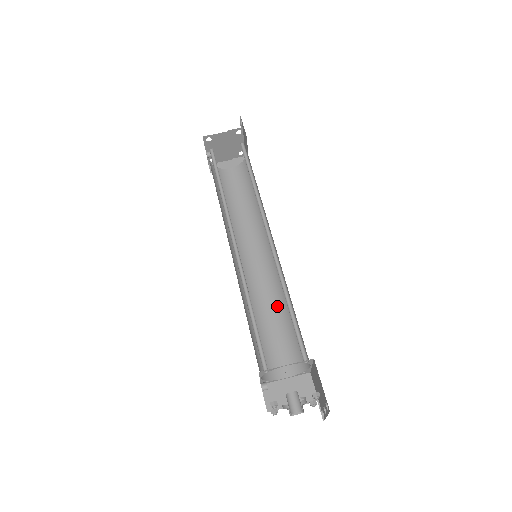
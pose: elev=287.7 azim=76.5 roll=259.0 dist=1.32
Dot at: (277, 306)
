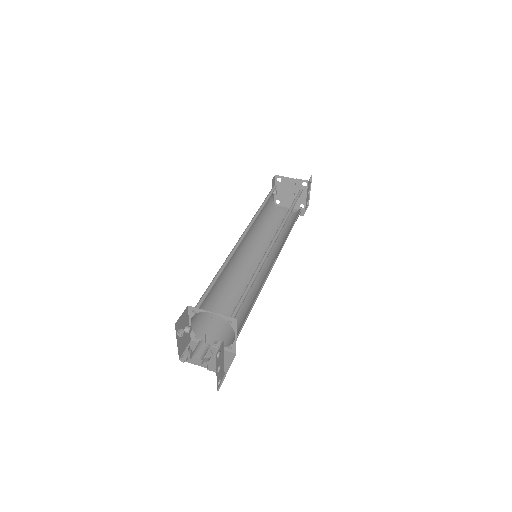
Dot at: (248, 299)
